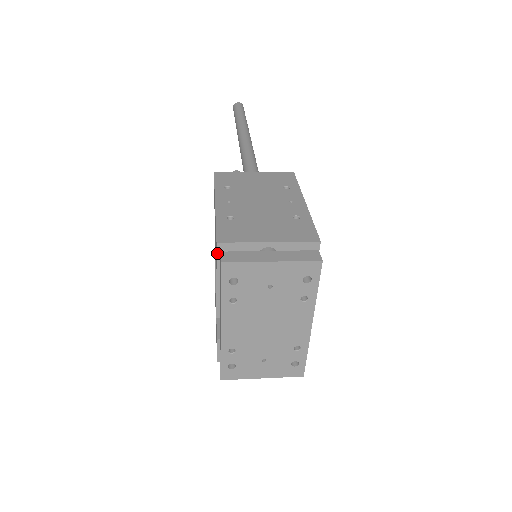
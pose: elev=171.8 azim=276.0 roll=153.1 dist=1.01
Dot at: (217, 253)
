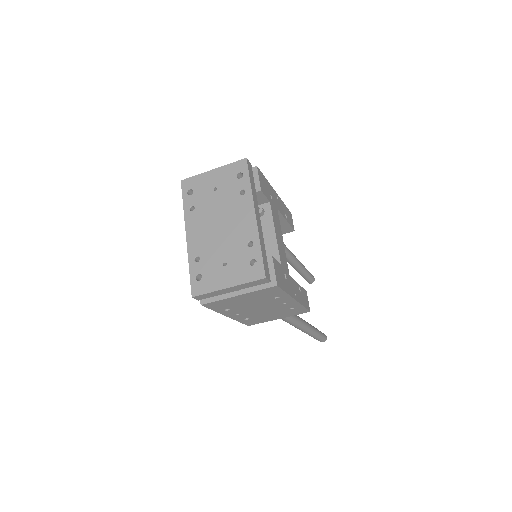
Dot at: occluded
